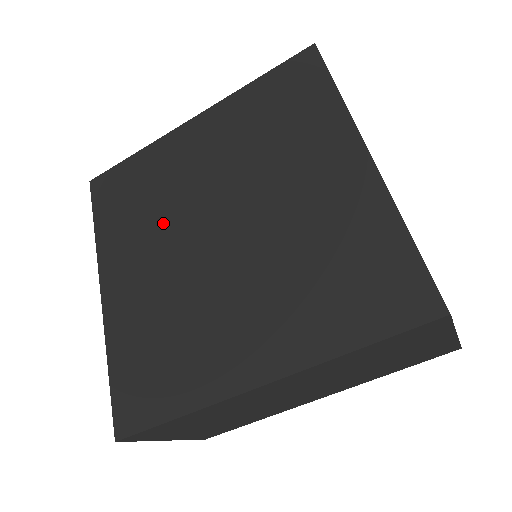
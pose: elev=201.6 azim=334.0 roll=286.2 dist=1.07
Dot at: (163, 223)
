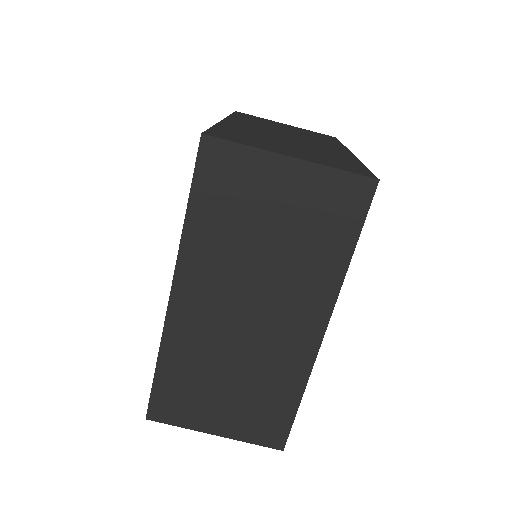
Dot at: occluded
